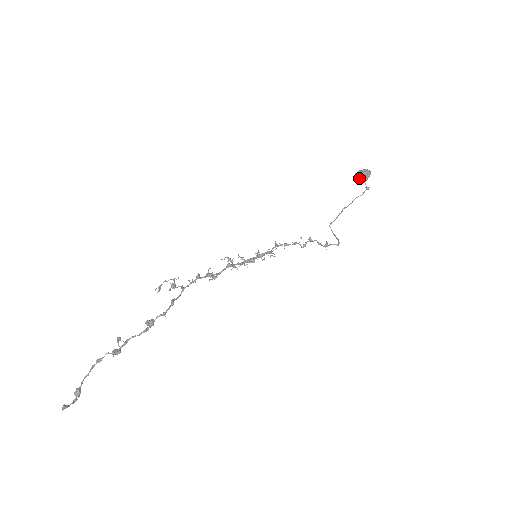
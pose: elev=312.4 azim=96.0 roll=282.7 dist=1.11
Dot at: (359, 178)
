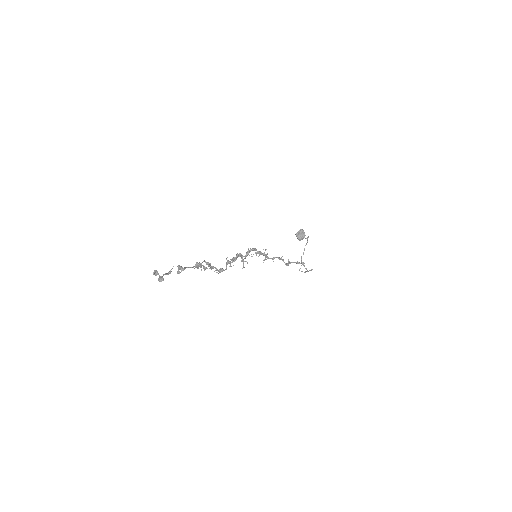
Dot at: (299, 236)
